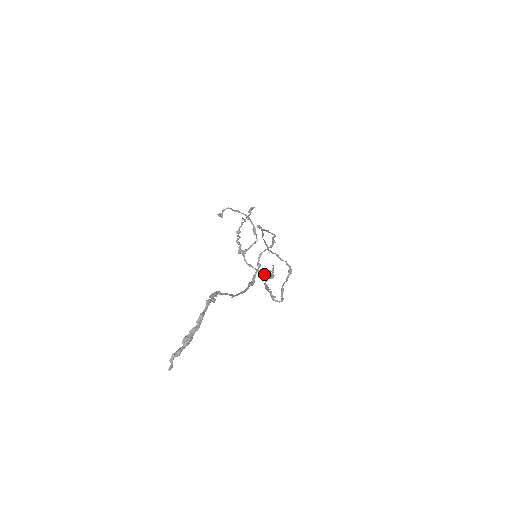
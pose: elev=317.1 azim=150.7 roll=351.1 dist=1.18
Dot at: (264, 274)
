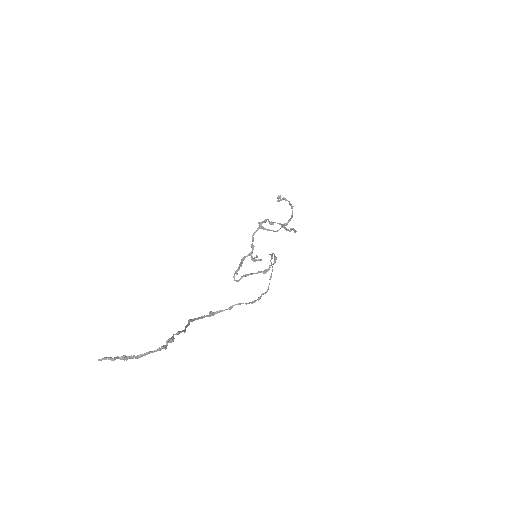
Dot at: (252, 252)
